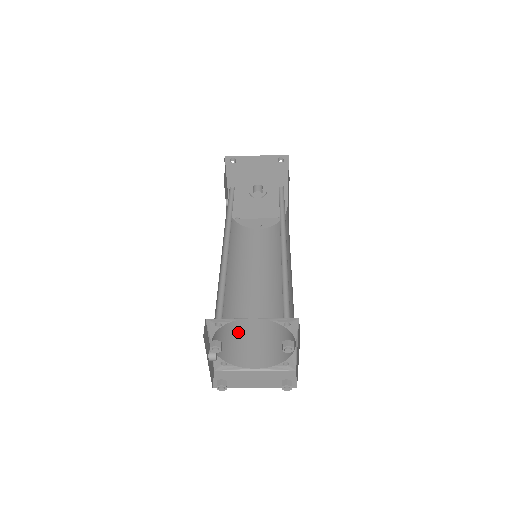
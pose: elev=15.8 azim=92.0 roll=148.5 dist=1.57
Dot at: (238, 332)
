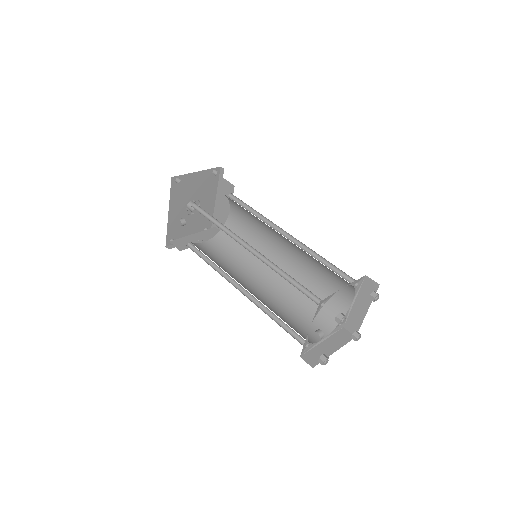
Dot at: (286, 321)
